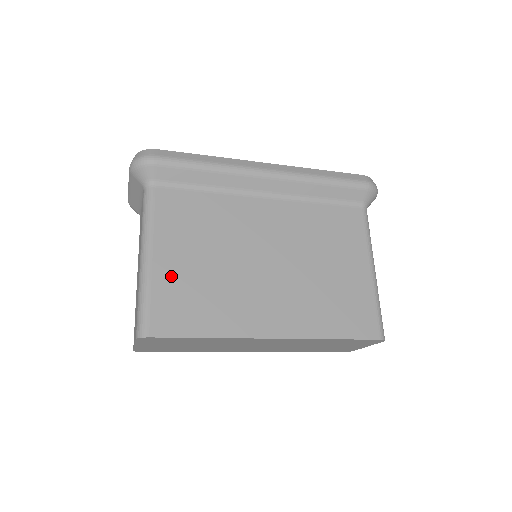
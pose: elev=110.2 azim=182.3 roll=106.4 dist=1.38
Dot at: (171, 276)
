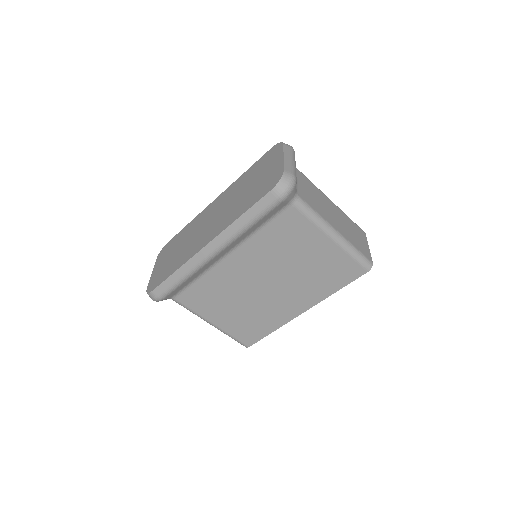
Dot at: (230, 324)
